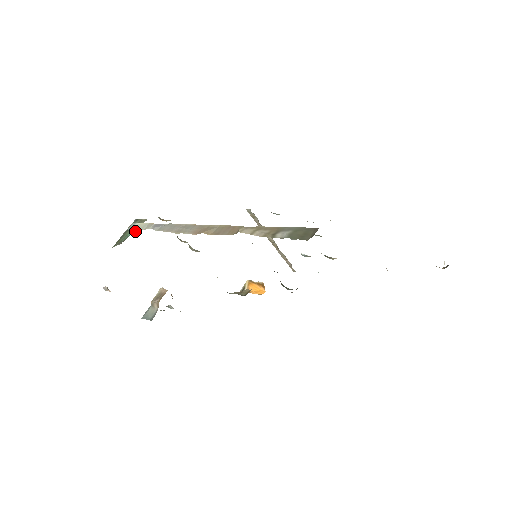
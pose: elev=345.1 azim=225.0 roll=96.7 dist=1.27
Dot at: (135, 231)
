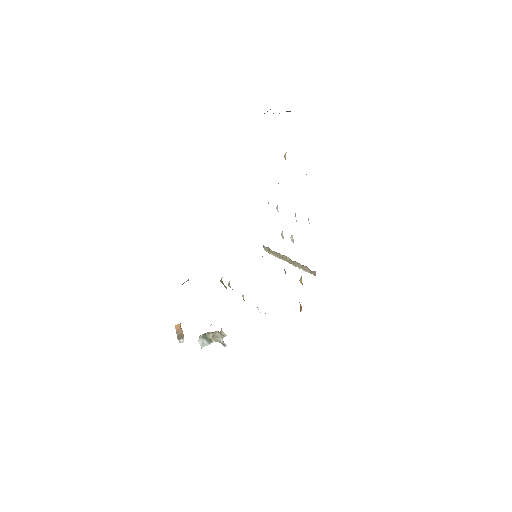
Dot at: occluded
